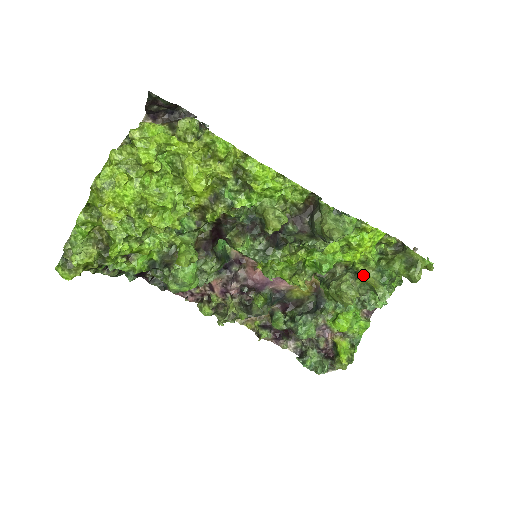
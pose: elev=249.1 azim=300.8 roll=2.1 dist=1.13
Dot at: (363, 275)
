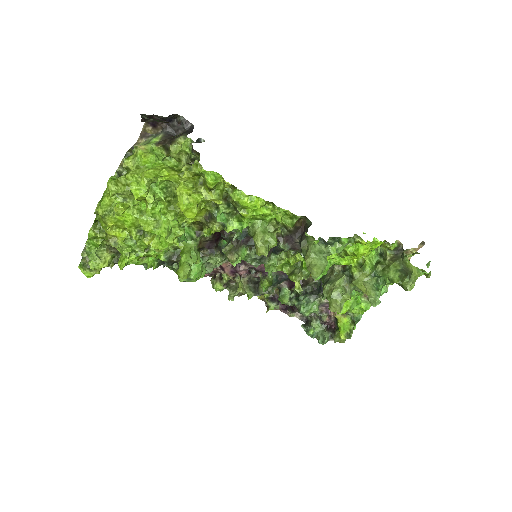
Dot at: (356, 281)
